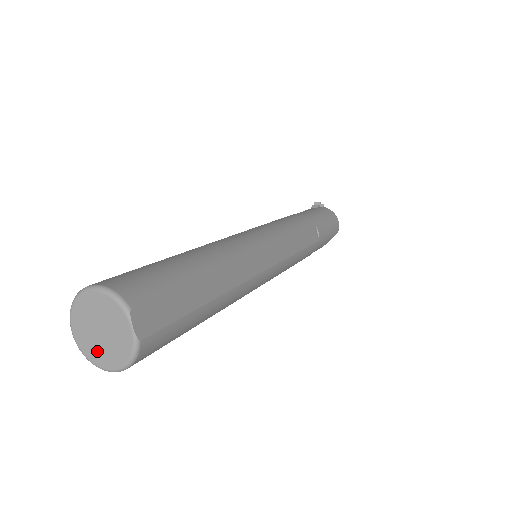
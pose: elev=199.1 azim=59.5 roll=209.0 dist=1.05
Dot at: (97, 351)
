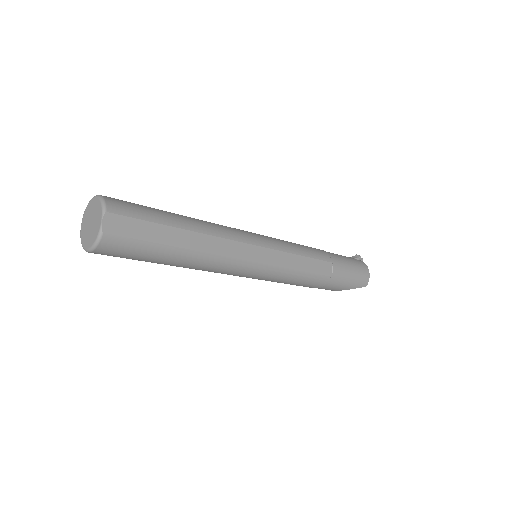
Dot at: (85, 236)
